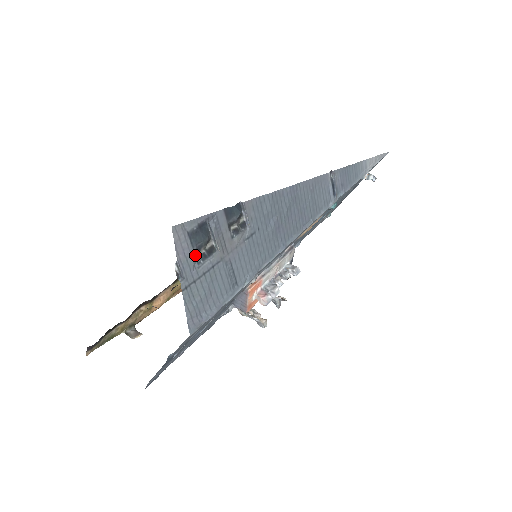
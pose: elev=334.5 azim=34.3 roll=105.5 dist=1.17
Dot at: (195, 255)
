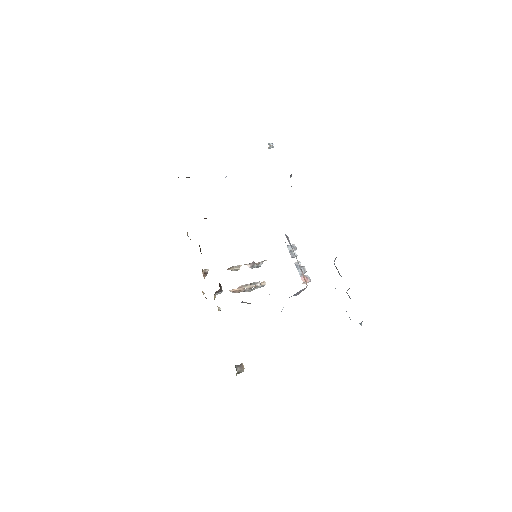
Dot at: occluded
